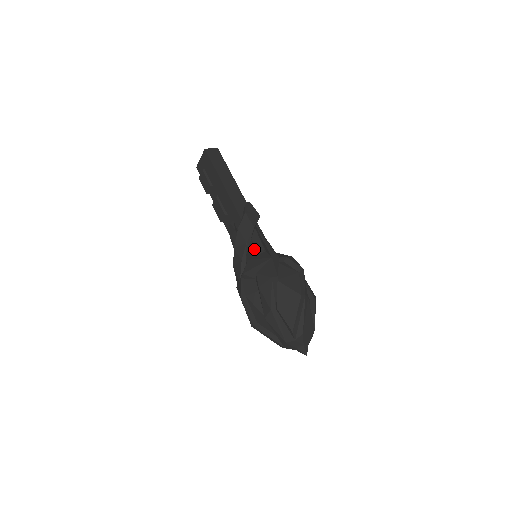
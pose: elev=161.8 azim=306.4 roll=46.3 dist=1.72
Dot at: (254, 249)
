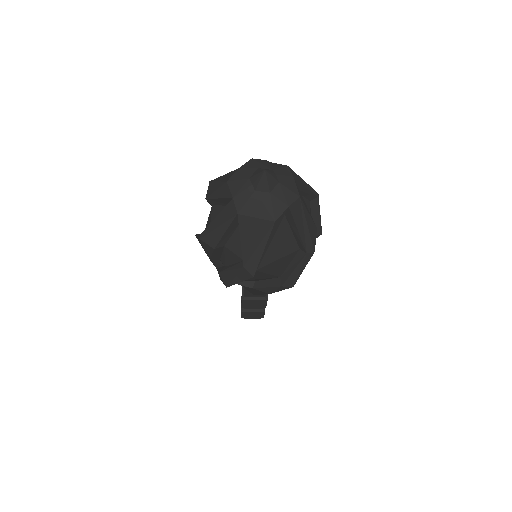
Dot at: occluded
